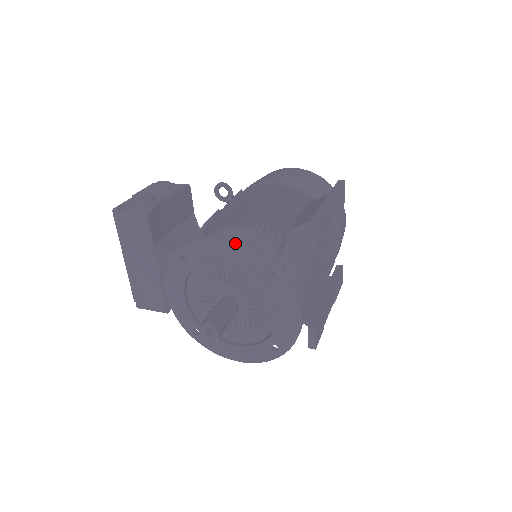
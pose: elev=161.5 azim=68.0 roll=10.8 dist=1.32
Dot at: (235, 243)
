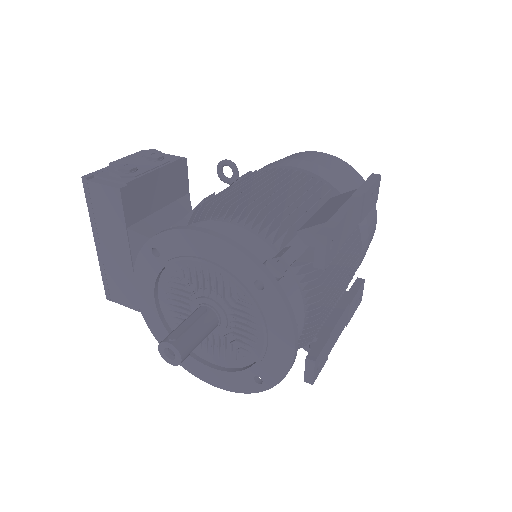
Dot at: (218, 241)
